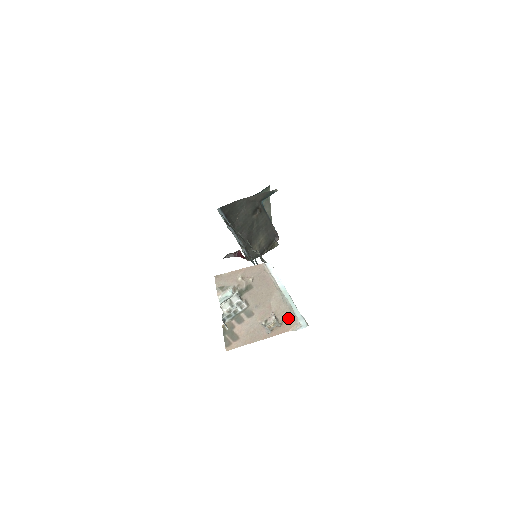
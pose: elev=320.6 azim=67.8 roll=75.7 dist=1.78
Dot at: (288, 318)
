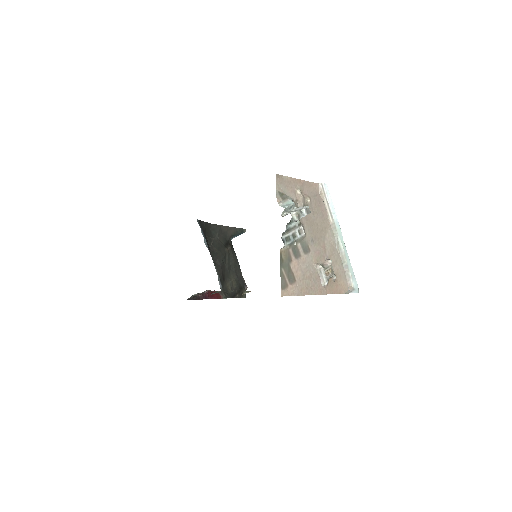
Dot at: (340, 273)
